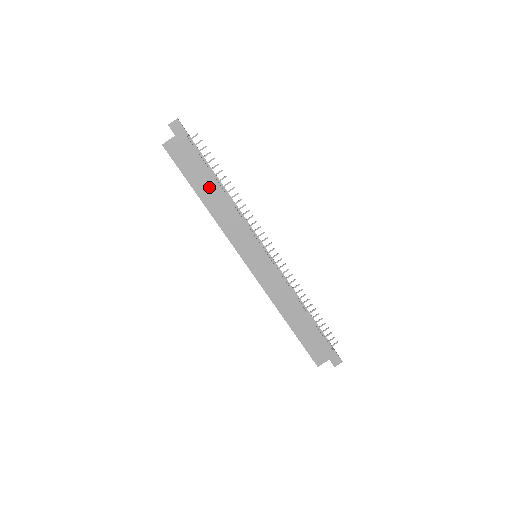
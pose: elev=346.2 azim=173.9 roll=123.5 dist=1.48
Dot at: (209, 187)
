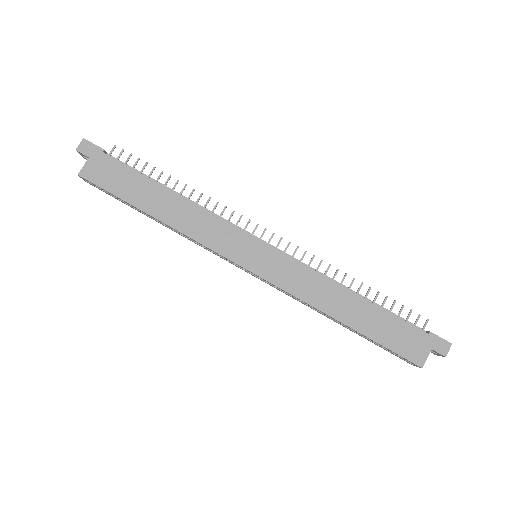
Dot at: (155, 196)
